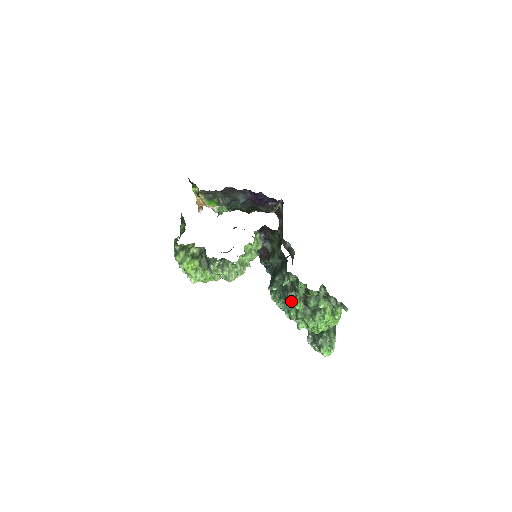
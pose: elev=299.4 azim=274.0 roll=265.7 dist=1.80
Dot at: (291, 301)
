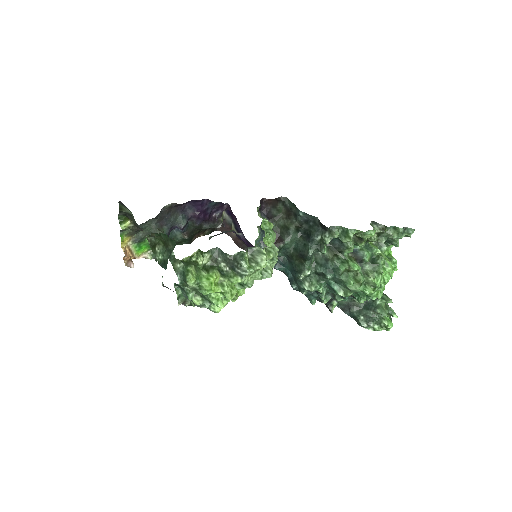
Dot at: (344, 266)
